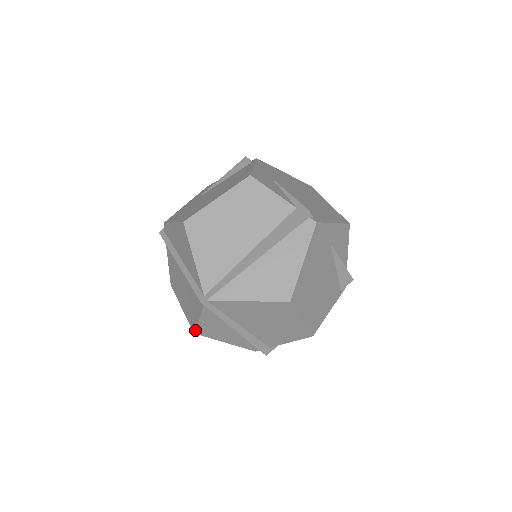
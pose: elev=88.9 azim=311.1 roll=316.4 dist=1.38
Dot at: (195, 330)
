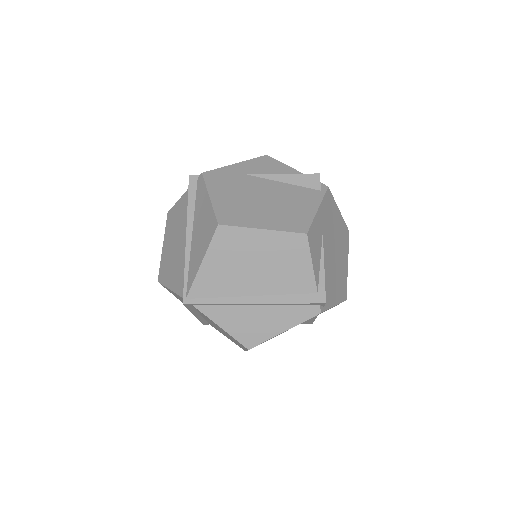
Dot at: (242, 345)
